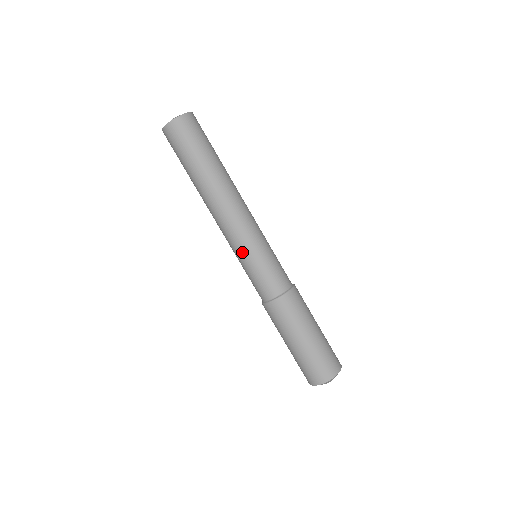
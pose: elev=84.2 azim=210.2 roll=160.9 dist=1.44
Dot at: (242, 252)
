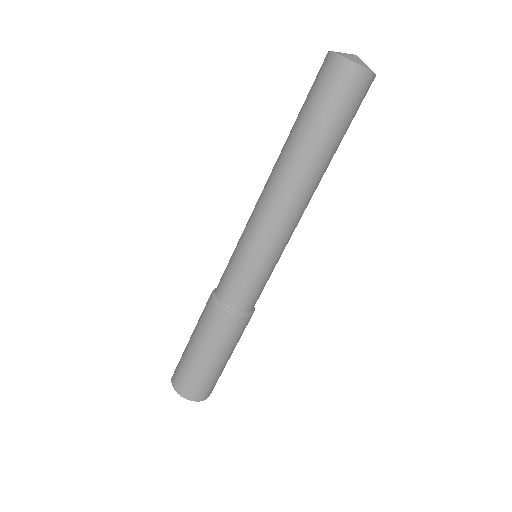
Dot at: (268, 255)
